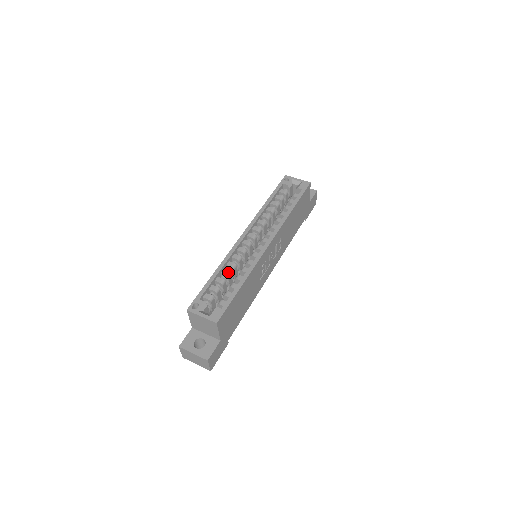
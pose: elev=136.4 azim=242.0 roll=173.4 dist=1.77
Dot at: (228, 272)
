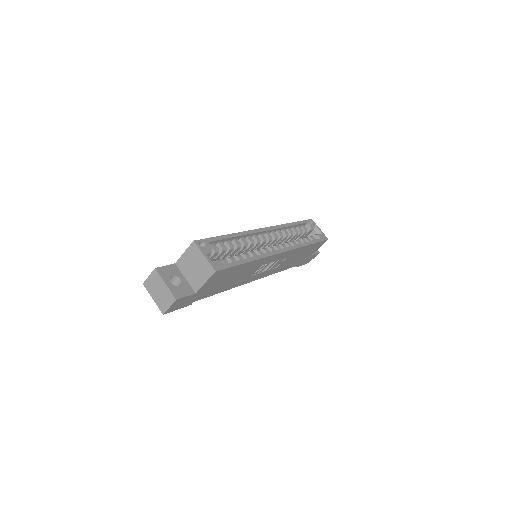
Dot at: (240, 244)
